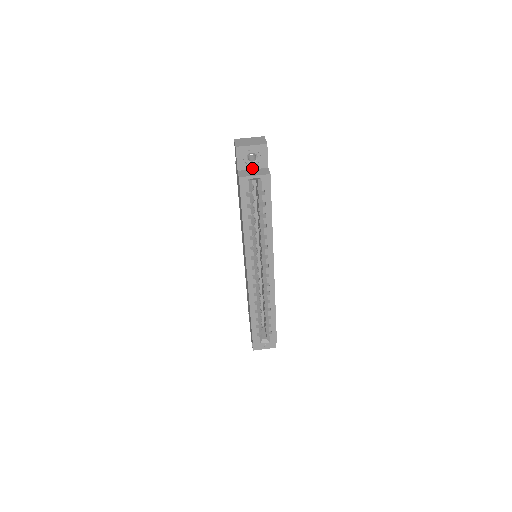
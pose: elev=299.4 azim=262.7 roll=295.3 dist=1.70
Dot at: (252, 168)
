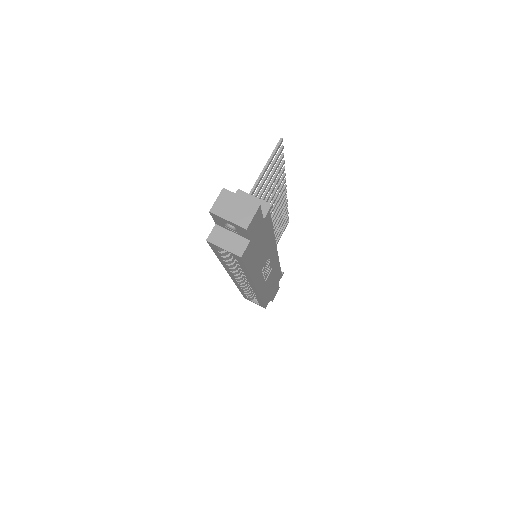
Dot at: (232, 231)
